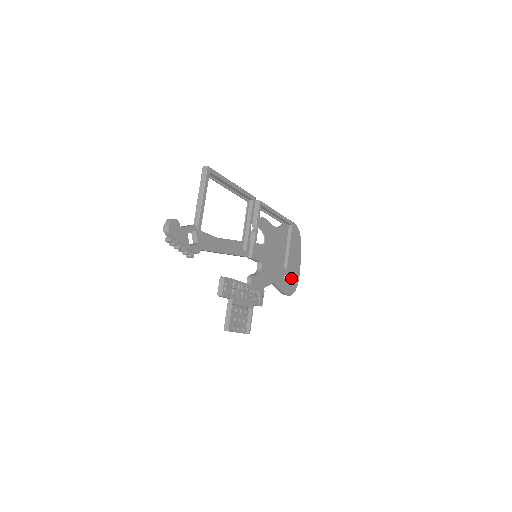
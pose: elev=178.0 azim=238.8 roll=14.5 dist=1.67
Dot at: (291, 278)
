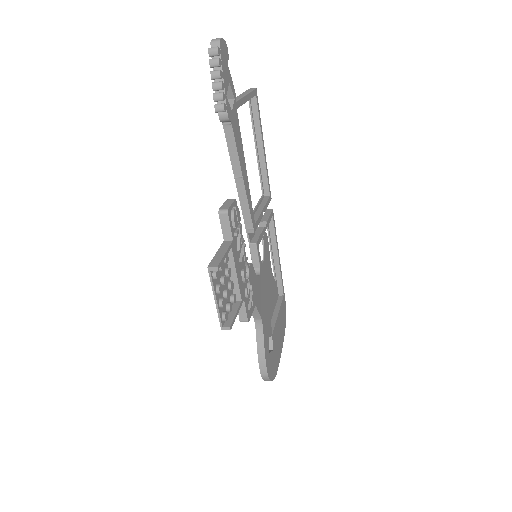
Dot at: (272, 354)
